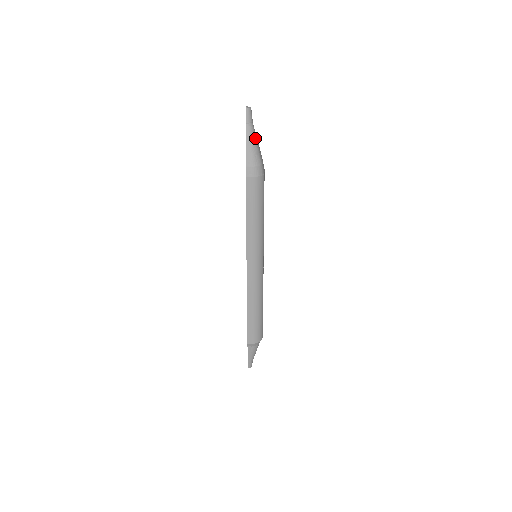
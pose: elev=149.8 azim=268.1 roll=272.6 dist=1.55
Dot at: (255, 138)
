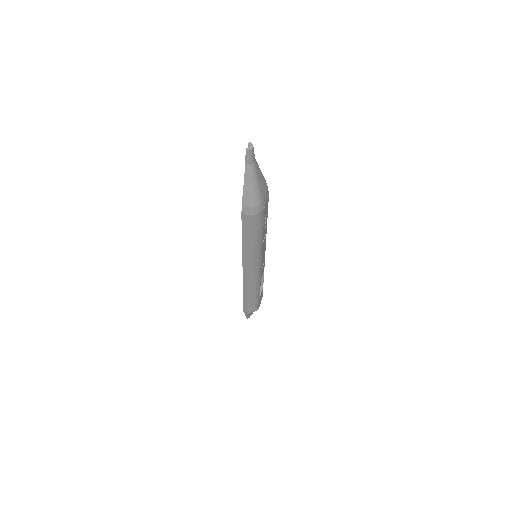
Dot at: (255, 177)
